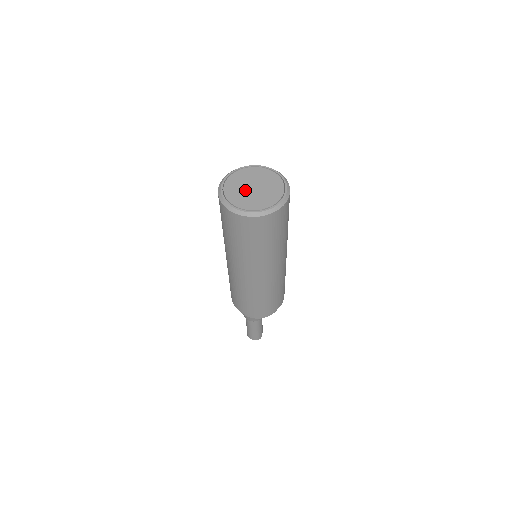
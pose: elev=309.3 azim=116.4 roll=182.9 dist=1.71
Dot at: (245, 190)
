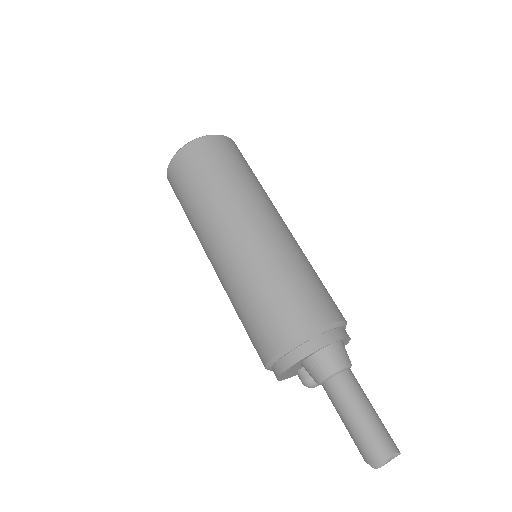
Dot at: occluded
